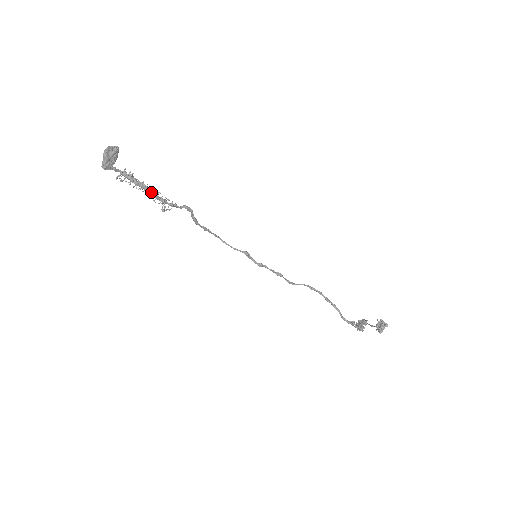
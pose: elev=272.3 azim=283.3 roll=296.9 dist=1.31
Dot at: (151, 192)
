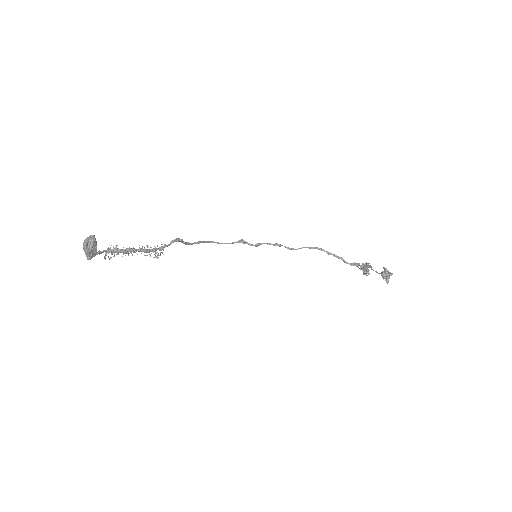
Dot at: (140, 251)
